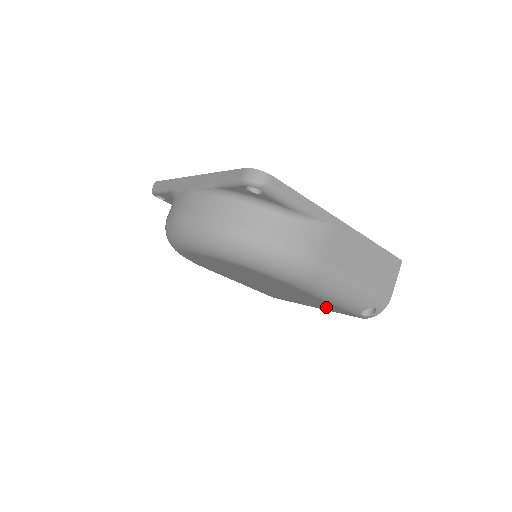
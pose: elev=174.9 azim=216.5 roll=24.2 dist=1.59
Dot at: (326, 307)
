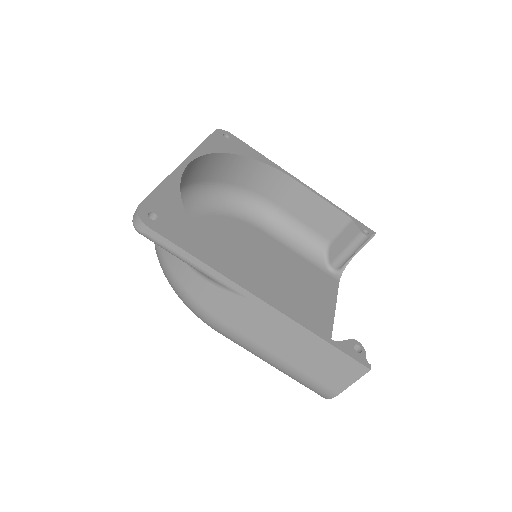
Dot at: occluded
